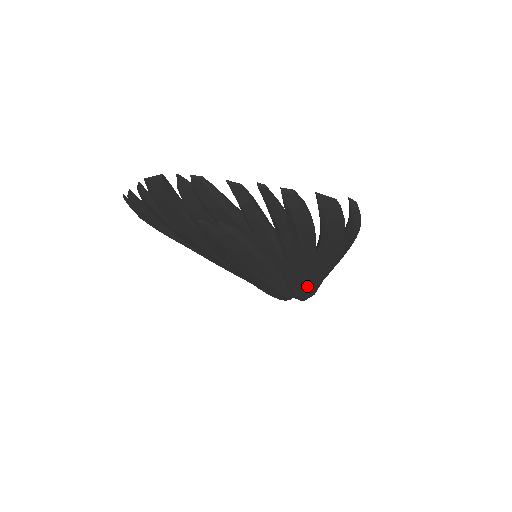
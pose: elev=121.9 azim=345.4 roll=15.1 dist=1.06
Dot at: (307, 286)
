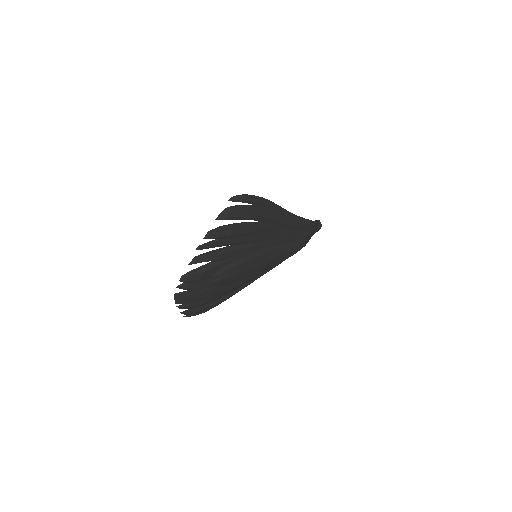
Dot at: (298, 228)
